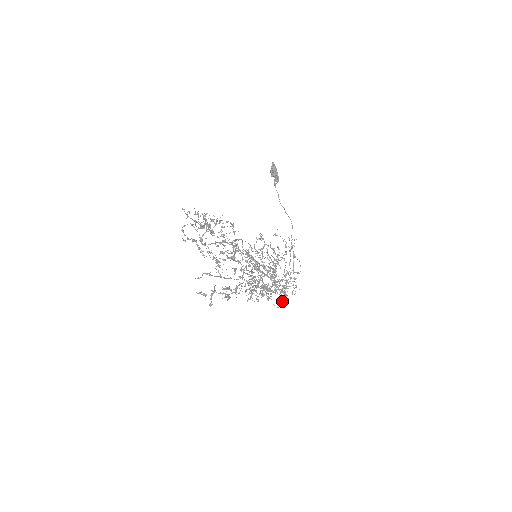
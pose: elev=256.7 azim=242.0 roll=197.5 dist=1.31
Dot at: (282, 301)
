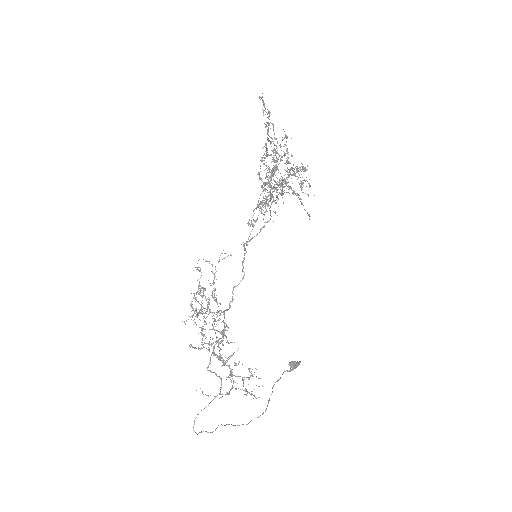
Dot at: (288, 158)
